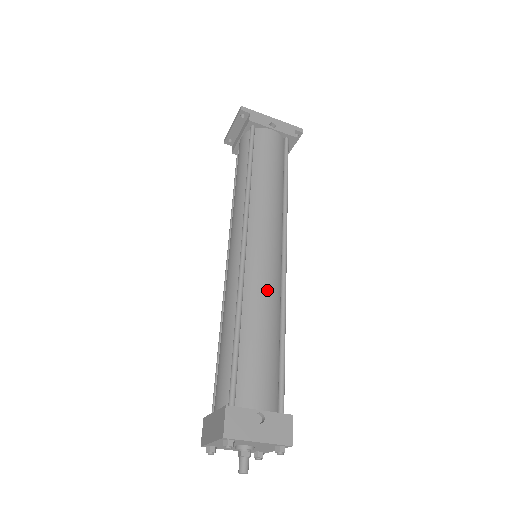
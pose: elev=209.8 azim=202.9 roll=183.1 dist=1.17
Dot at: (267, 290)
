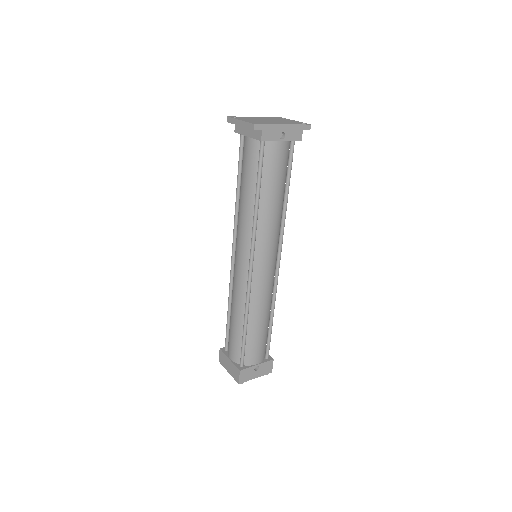
Dot at: (265, 298)
